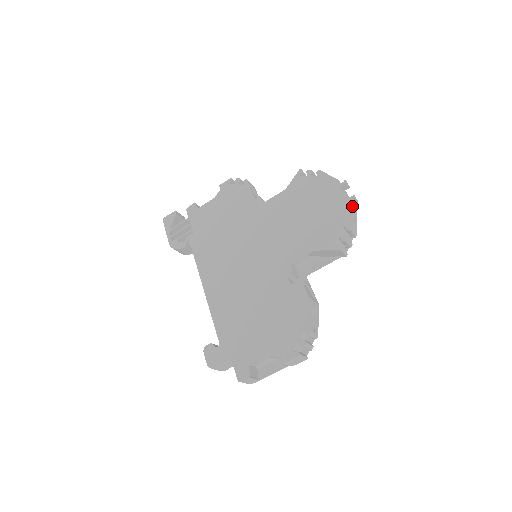
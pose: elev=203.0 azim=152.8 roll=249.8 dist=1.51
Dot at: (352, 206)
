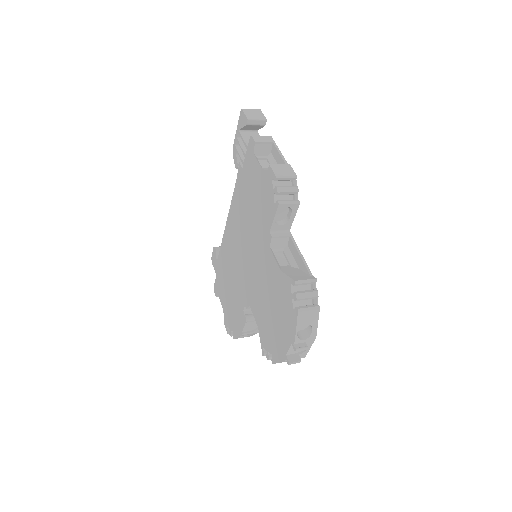
Dot at: occluded
